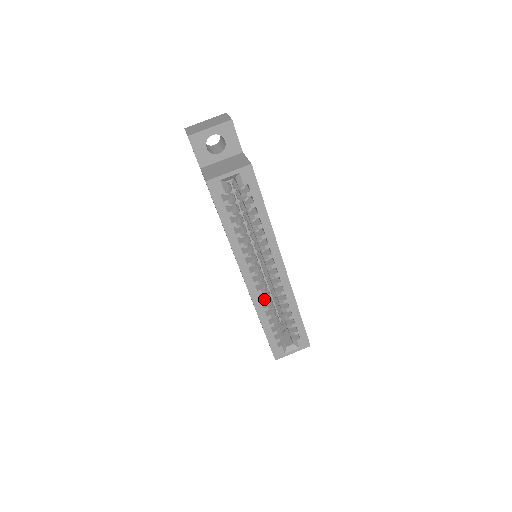
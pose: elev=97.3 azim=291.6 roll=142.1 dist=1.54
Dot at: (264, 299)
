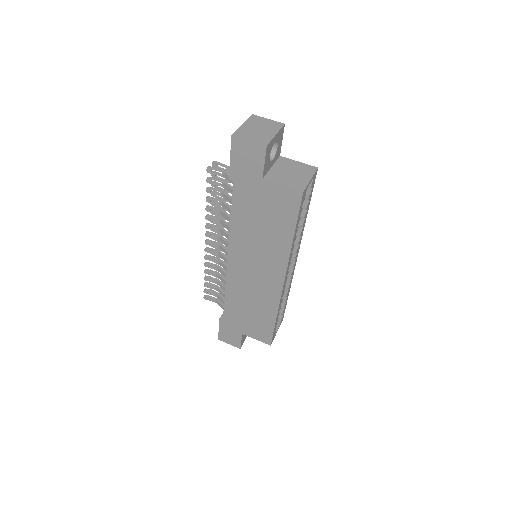
Dot at: occluded
